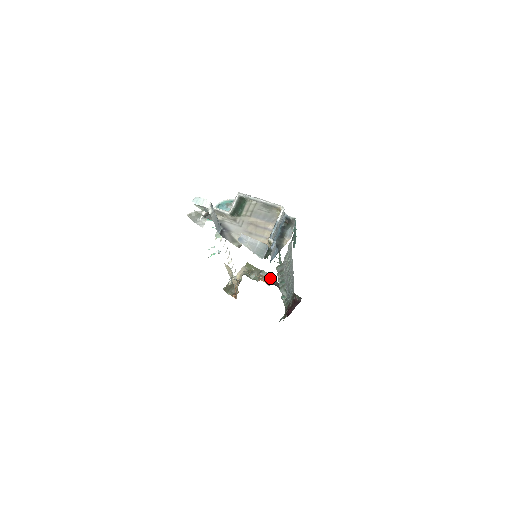
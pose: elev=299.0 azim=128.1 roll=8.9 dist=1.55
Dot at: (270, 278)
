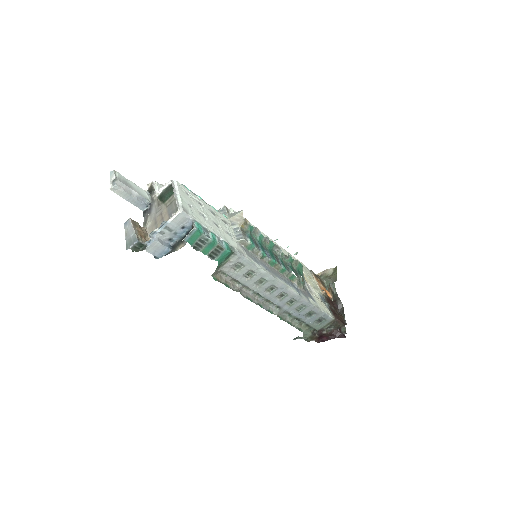
Dot at: (334, 294)
